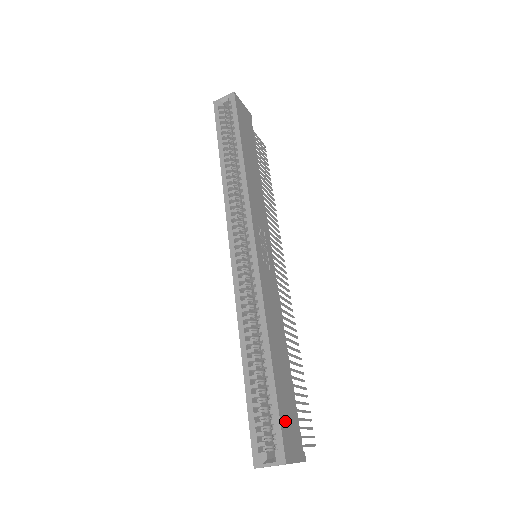
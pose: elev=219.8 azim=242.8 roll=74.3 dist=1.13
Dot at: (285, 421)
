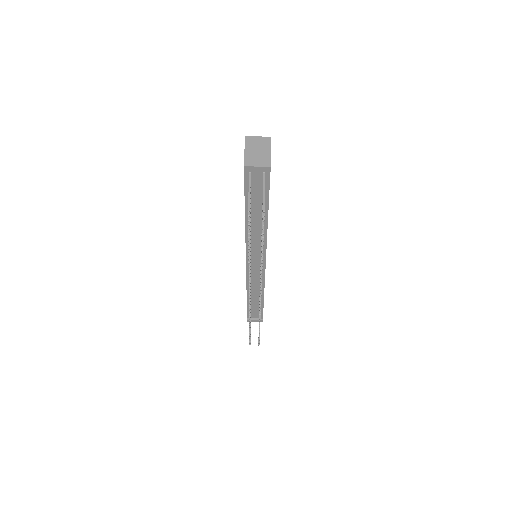
Dot at: occluded
